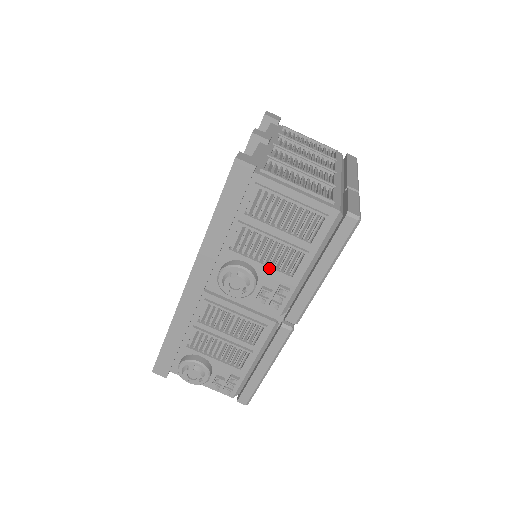
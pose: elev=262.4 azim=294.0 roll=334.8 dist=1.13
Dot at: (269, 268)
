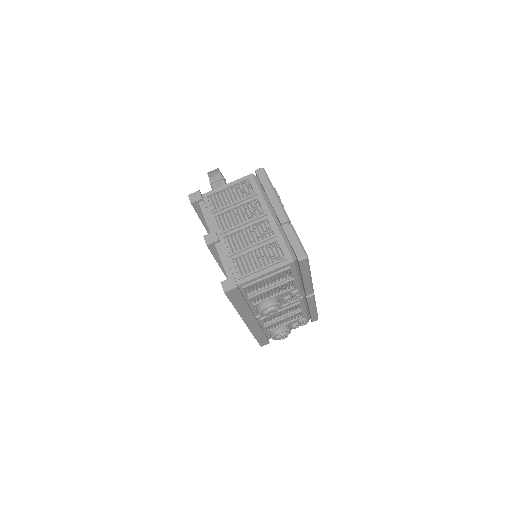
Dot at: occluded
